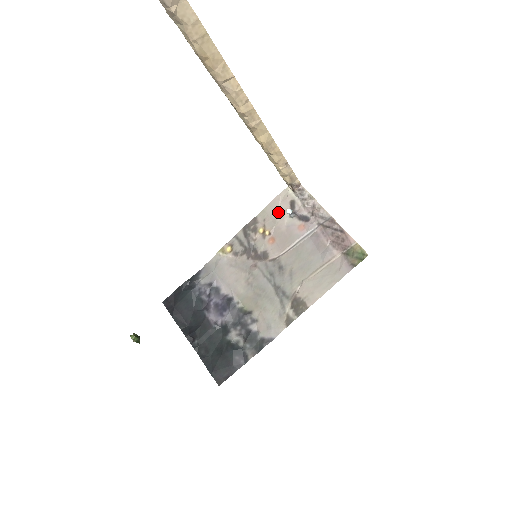
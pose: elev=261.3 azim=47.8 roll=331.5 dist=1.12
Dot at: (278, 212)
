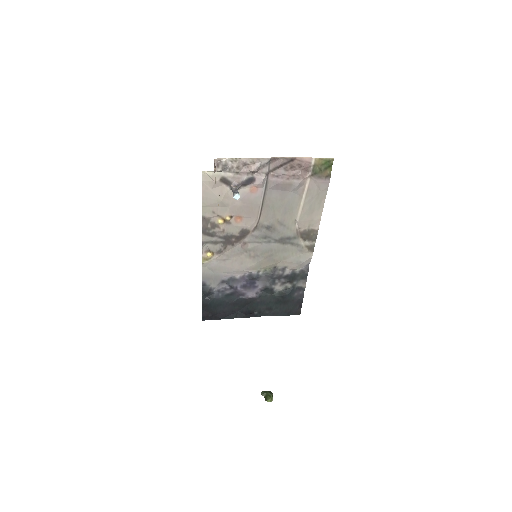
Dot at: (219, 198)
